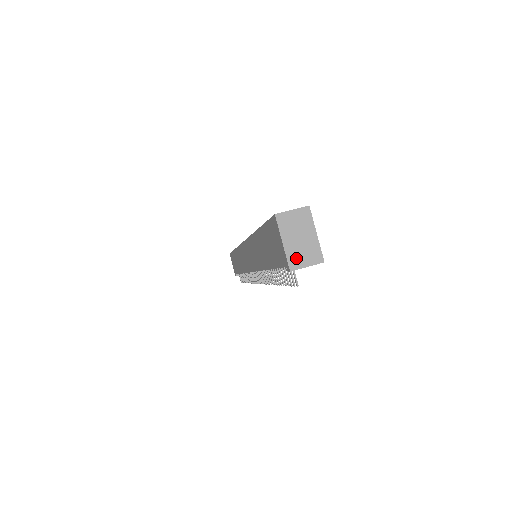
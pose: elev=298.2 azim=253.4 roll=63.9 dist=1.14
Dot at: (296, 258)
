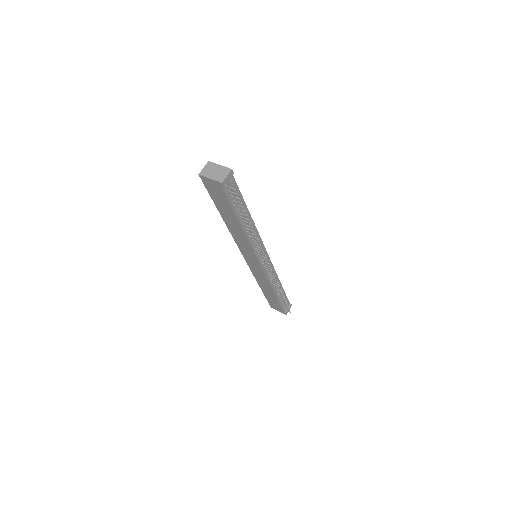
Dot at: (220, 178)
